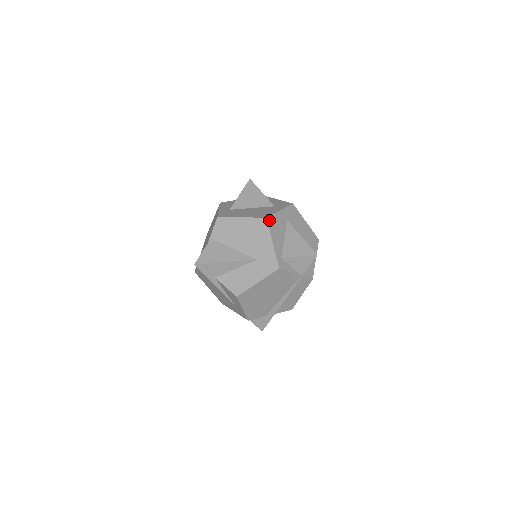
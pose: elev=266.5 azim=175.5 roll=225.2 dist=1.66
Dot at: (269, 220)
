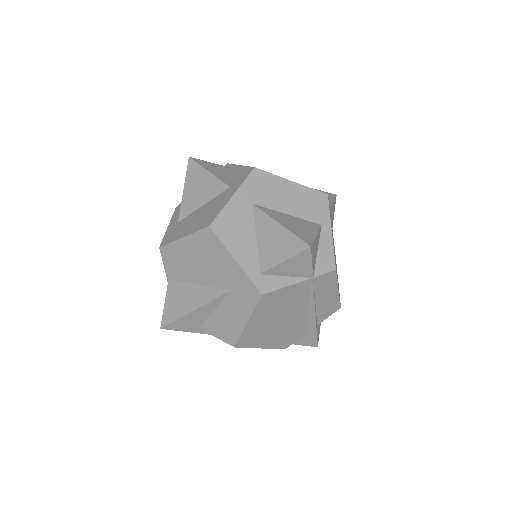
Dot at: (216, 226)
